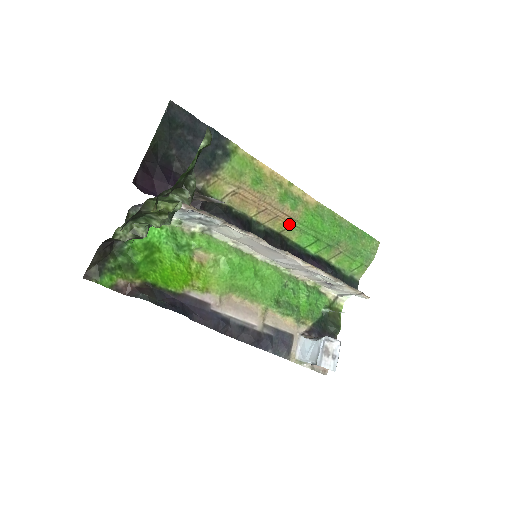
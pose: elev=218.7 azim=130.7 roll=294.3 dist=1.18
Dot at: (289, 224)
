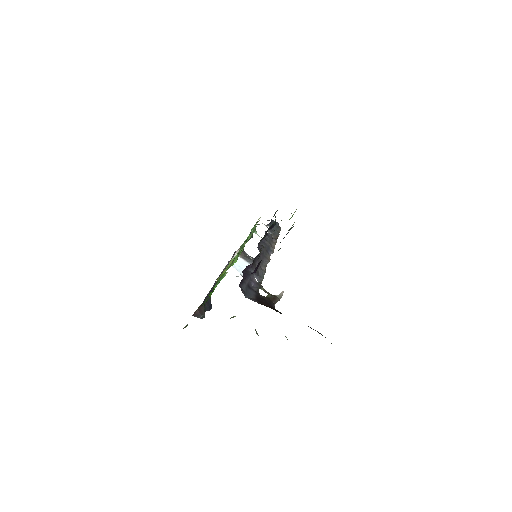
Dot at: occluded
